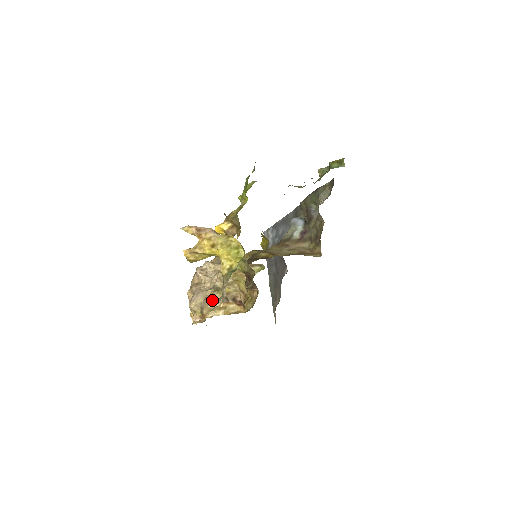
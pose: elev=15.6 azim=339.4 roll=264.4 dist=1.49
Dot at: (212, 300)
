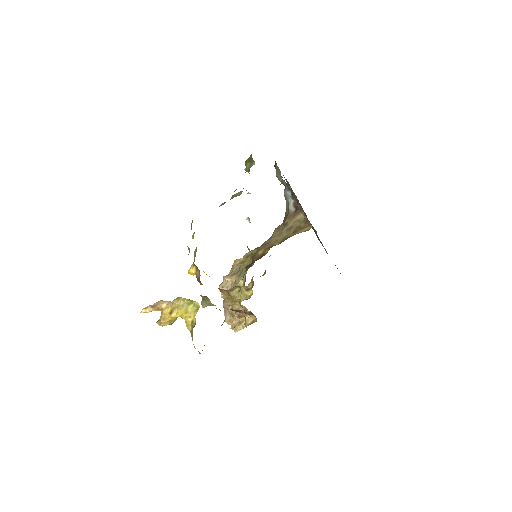
Dot at: (233, 317)
